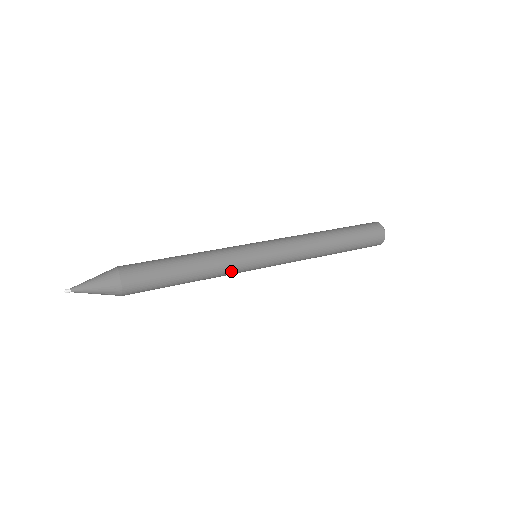
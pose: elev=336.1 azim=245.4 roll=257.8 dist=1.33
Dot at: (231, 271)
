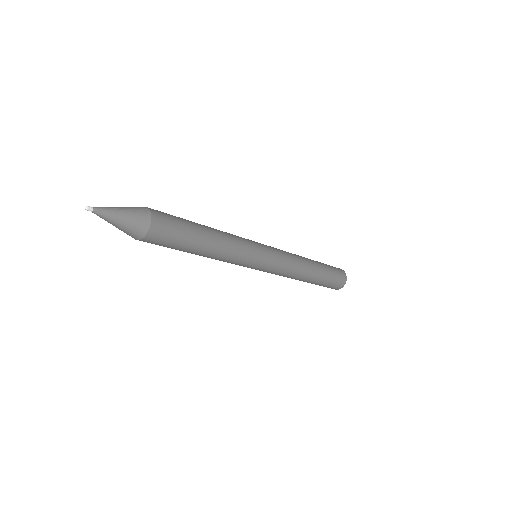
Dot at: (243, 251)
